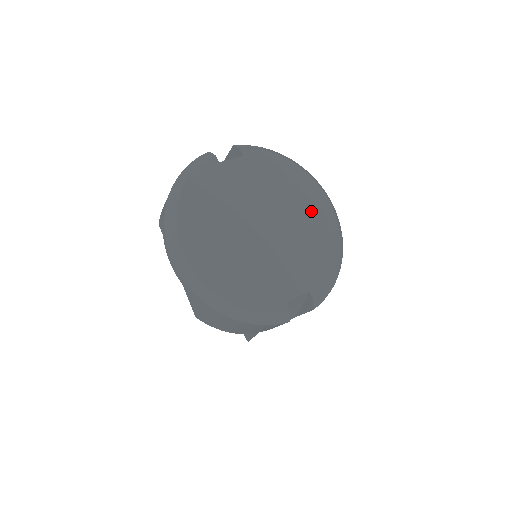
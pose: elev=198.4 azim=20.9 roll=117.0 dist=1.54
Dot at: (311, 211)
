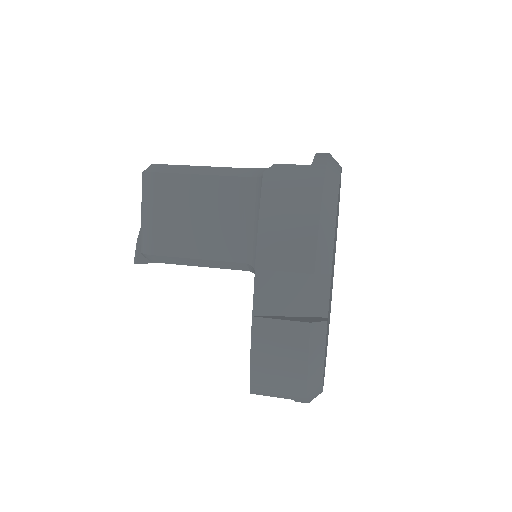
Dot at: occluded
